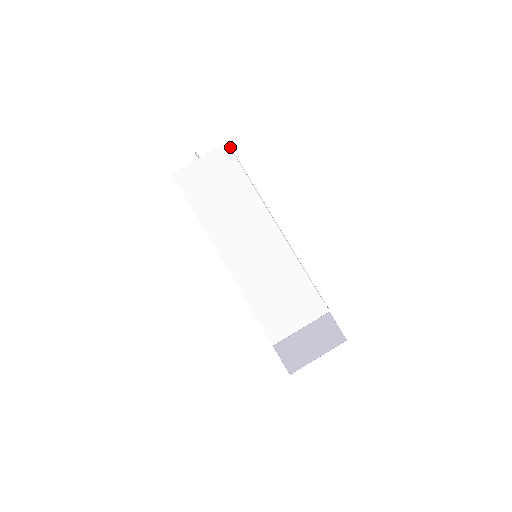
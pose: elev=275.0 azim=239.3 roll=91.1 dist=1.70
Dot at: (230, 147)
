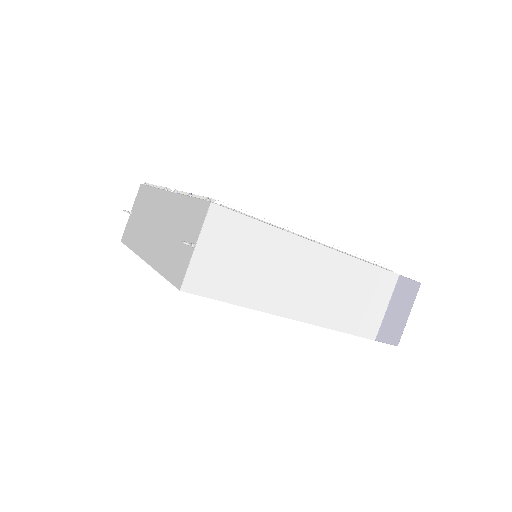
Dot at: (216, 203)
